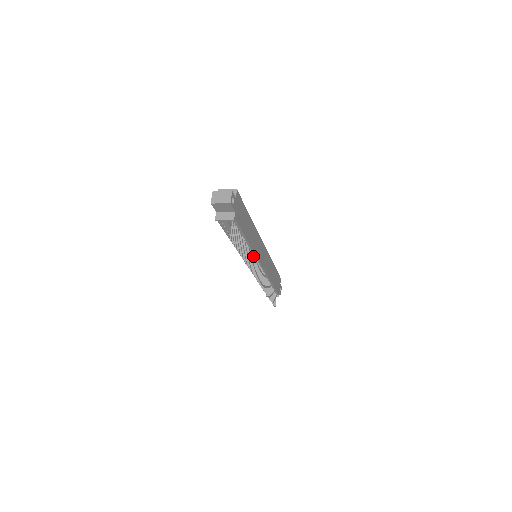
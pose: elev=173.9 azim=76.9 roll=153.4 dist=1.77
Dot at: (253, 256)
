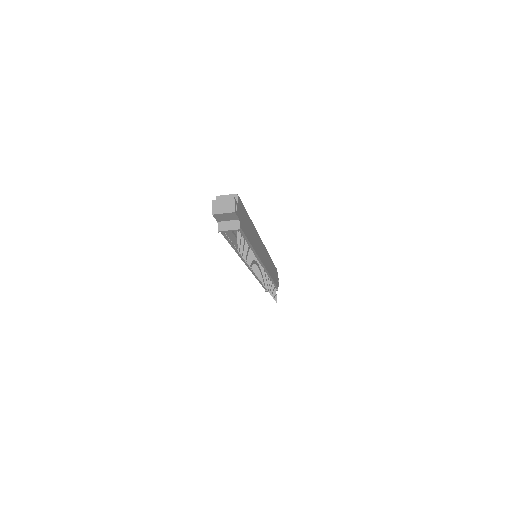
Dot at: (256, 259)
